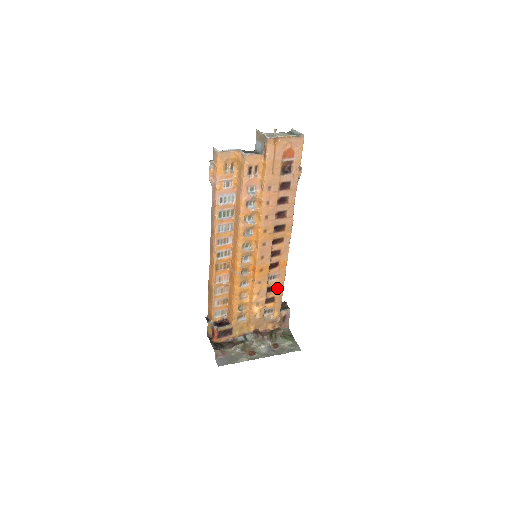
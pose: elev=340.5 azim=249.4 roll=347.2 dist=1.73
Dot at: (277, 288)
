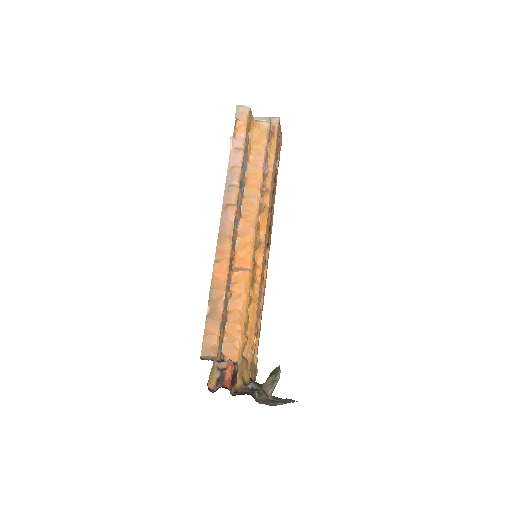
Dot at: (260, 315)
